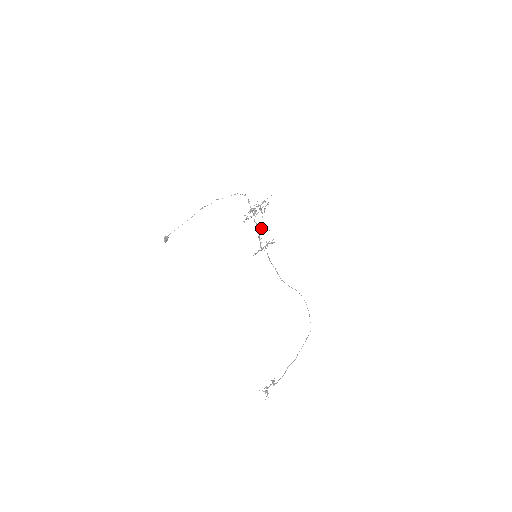
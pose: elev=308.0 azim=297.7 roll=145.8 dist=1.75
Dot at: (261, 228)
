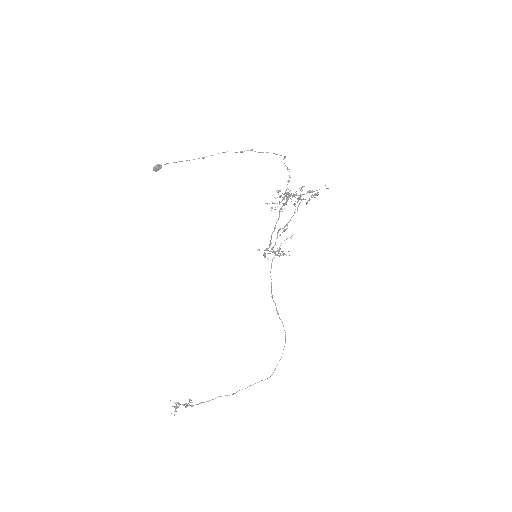
Dot at: (287, 223)
